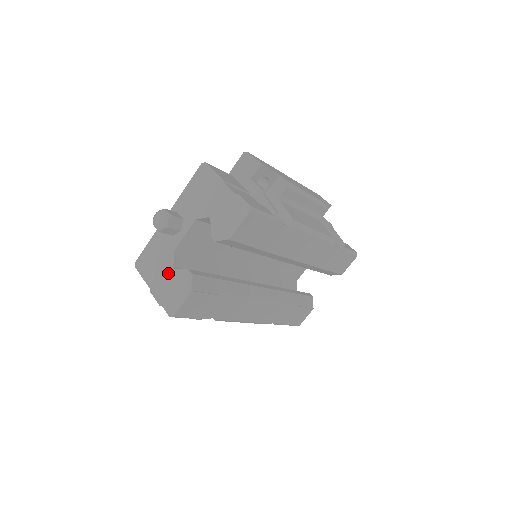
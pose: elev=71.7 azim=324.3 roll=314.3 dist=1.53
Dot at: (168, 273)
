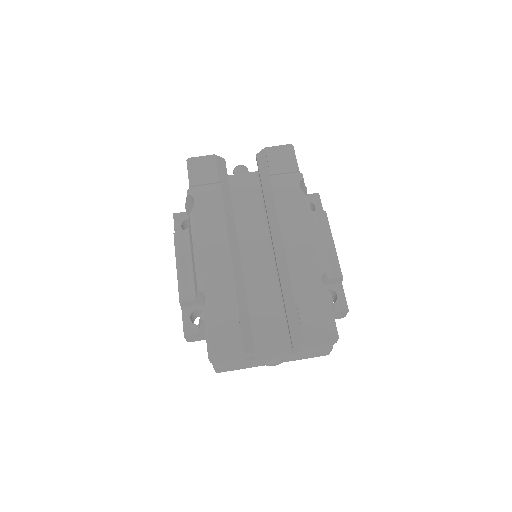
Dot at: occluded
